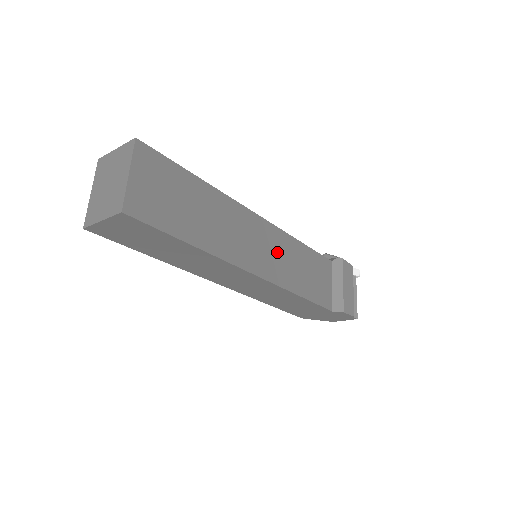
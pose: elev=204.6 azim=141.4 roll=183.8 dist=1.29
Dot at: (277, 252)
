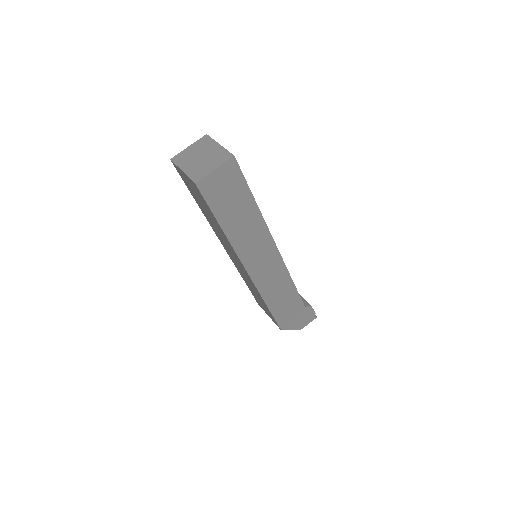
Dot at: occluded
